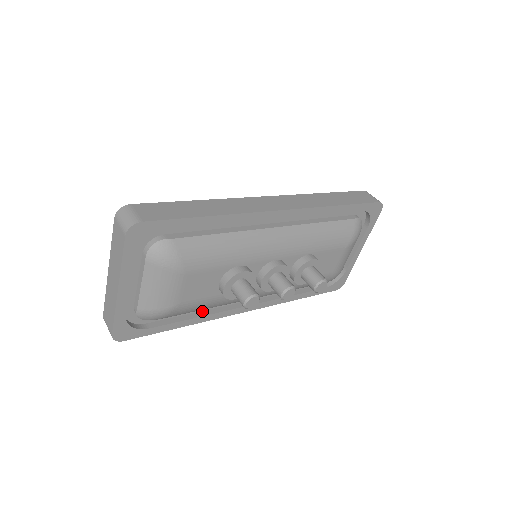
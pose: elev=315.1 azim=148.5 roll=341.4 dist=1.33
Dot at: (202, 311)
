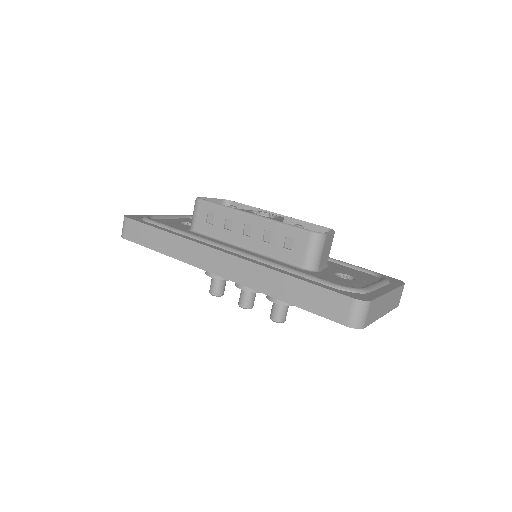
Dot at: occluded
